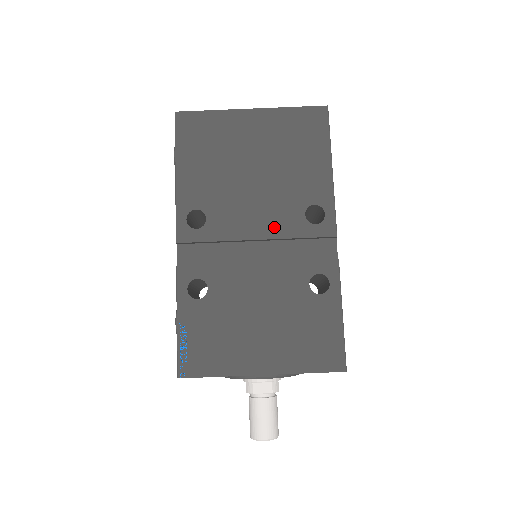
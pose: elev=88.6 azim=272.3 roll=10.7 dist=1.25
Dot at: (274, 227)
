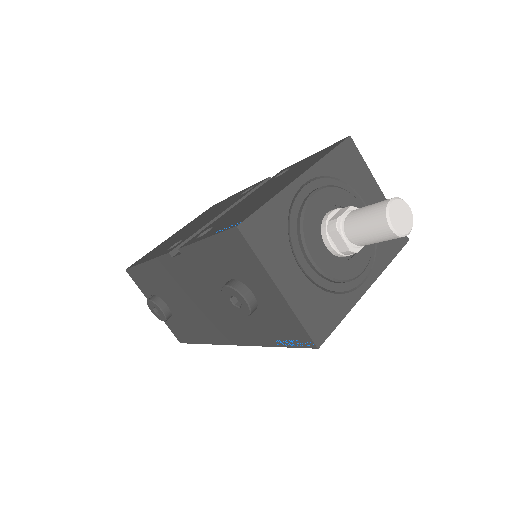
Dot at: occluded
